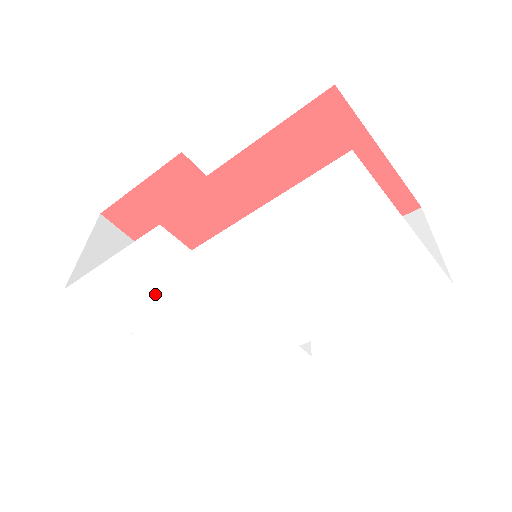
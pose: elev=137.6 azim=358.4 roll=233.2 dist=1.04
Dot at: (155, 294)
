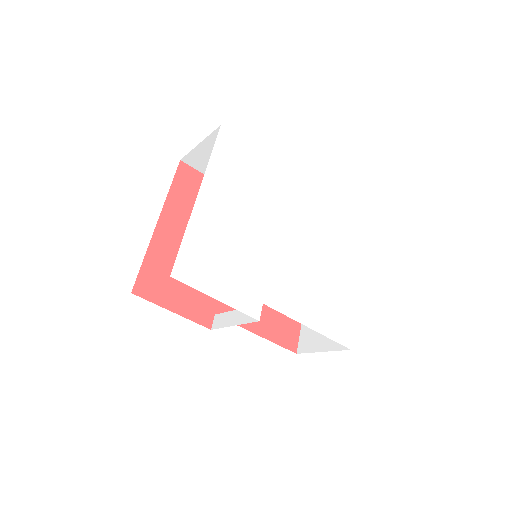
Dot at: (250, 184)
